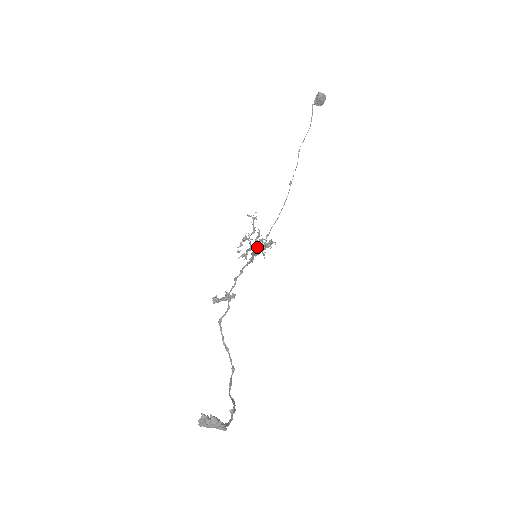
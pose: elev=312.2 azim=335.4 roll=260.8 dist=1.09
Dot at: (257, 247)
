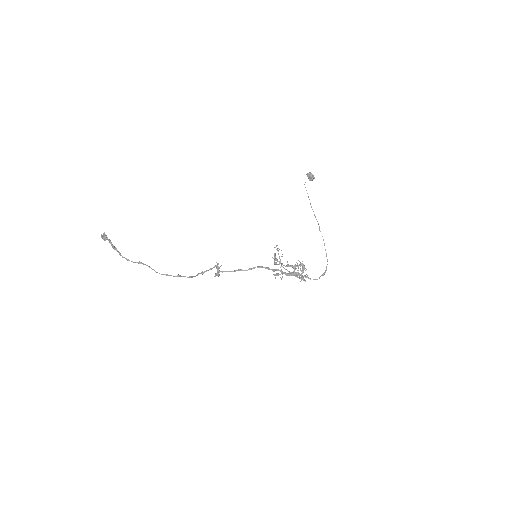
Dot at: (294, 272)
